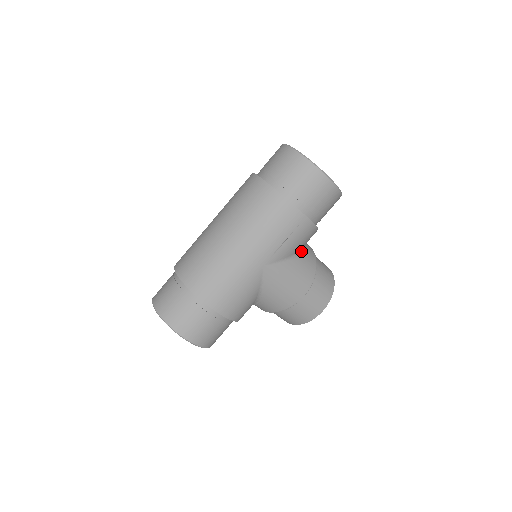
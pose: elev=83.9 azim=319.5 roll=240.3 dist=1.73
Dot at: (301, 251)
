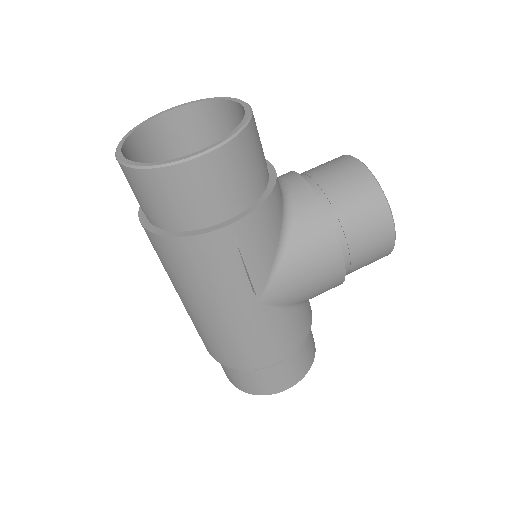
Dot at: (286, 226)
